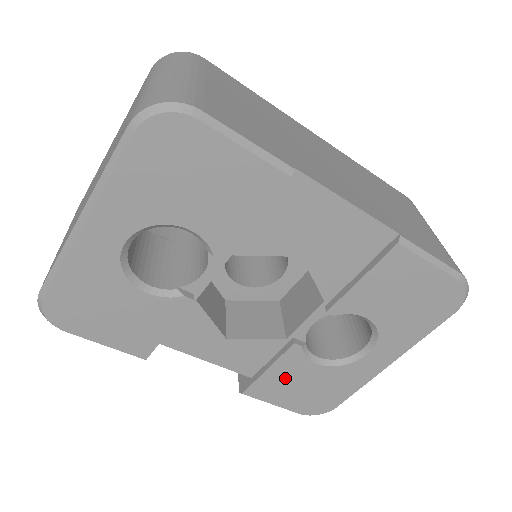
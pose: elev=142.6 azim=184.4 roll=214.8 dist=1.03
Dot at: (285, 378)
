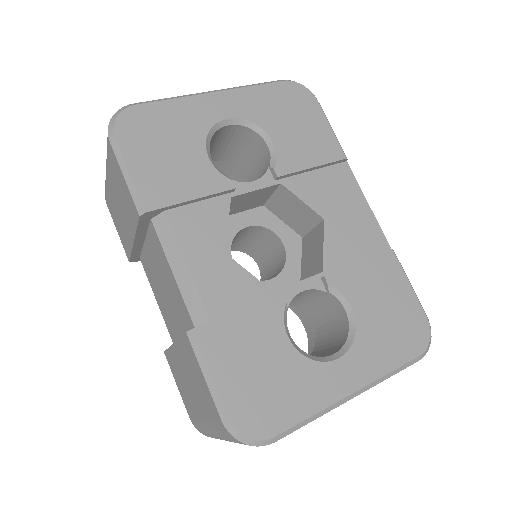
Dot at: (249, 337)
